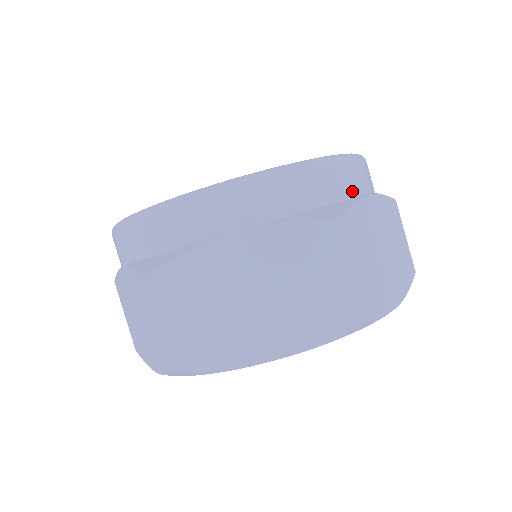
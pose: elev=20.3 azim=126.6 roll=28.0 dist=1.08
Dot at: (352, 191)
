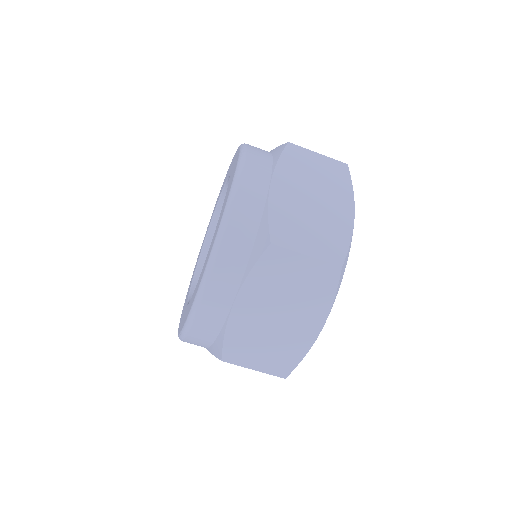
Dot at: (220, 320)
